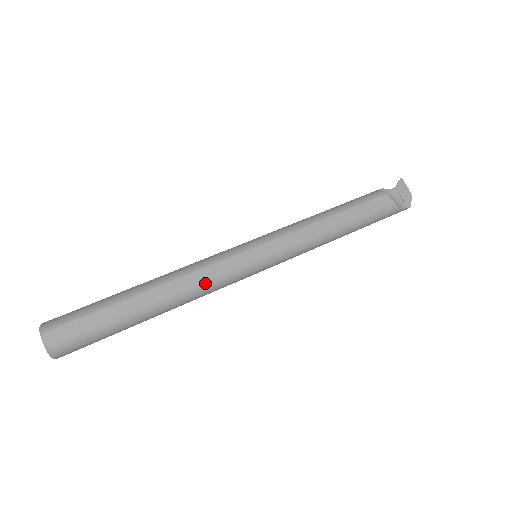
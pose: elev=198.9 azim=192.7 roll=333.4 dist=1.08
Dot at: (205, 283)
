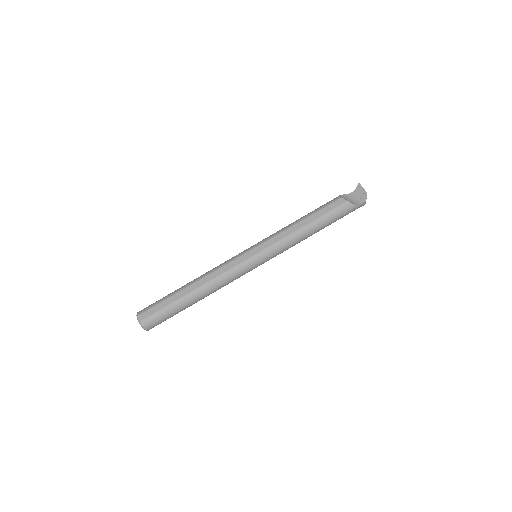
Dot at: (222, 277)
